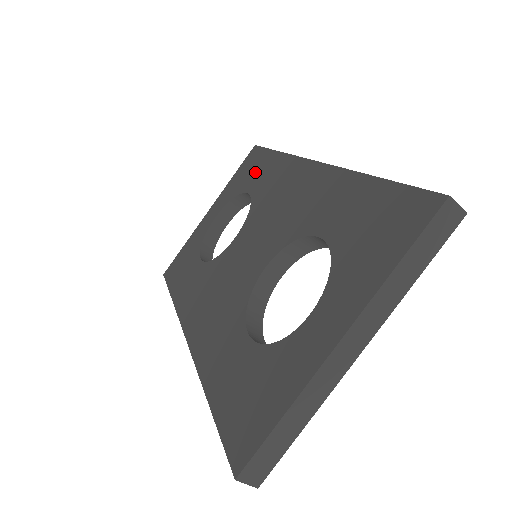
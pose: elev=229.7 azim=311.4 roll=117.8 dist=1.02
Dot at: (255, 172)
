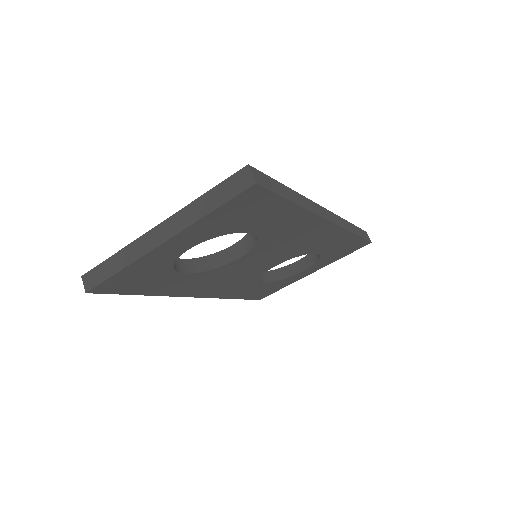
Dot at: occluded
